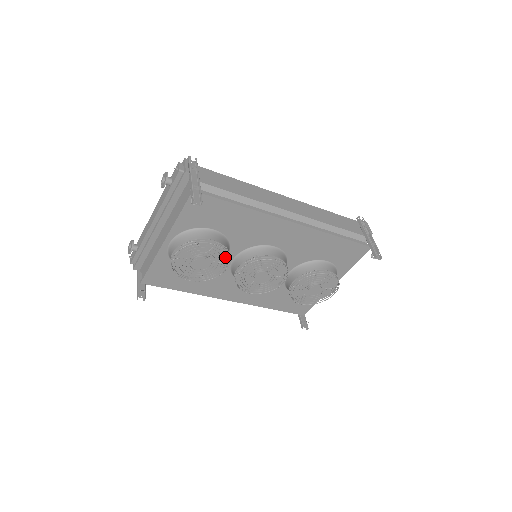
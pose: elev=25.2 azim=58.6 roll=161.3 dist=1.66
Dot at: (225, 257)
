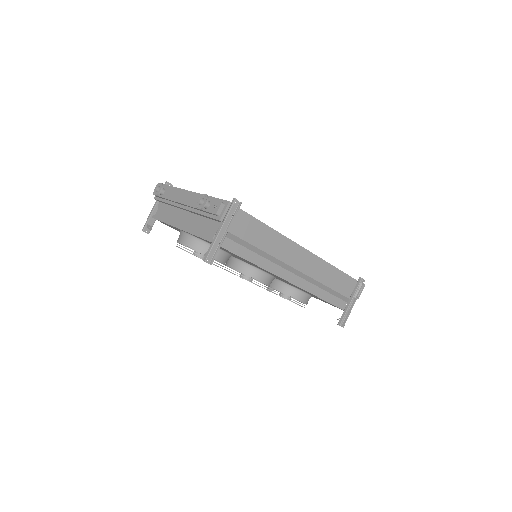
Dot at: occluded
